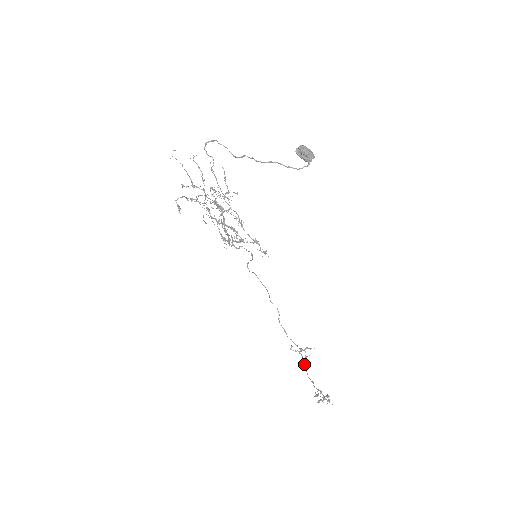
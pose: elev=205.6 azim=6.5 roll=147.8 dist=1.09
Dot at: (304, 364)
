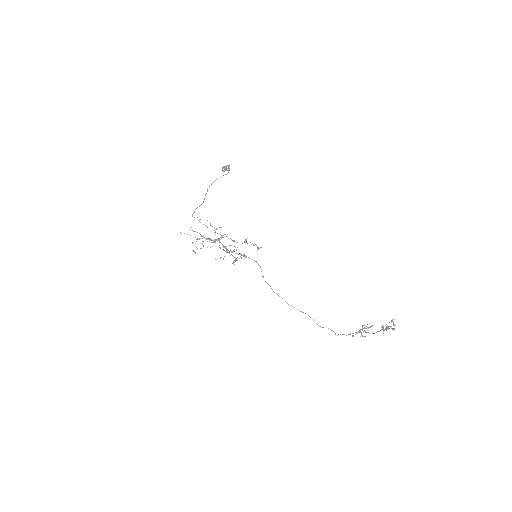
Dot at: (367, 332)
